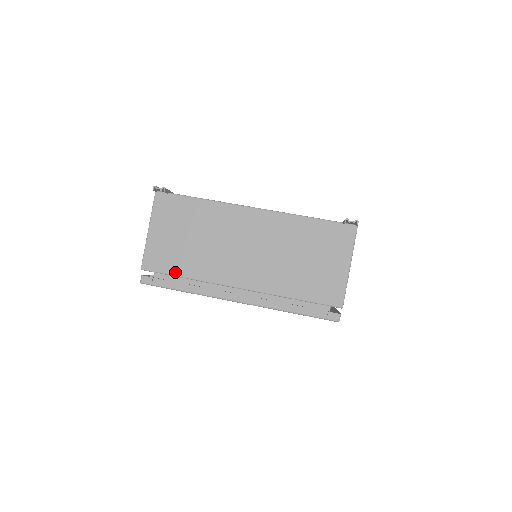
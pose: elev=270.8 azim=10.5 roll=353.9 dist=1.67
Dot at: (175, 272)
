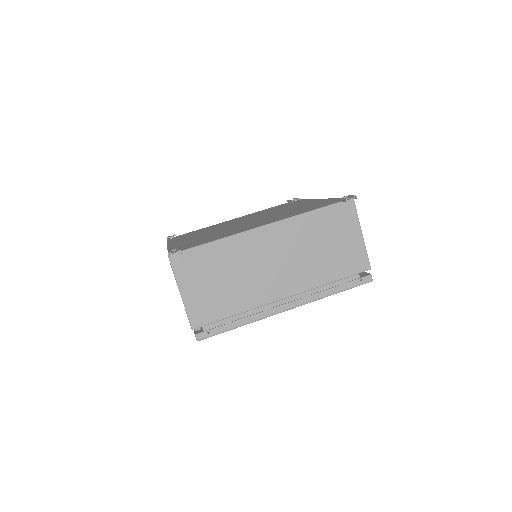
Dot at: (224, 315)
